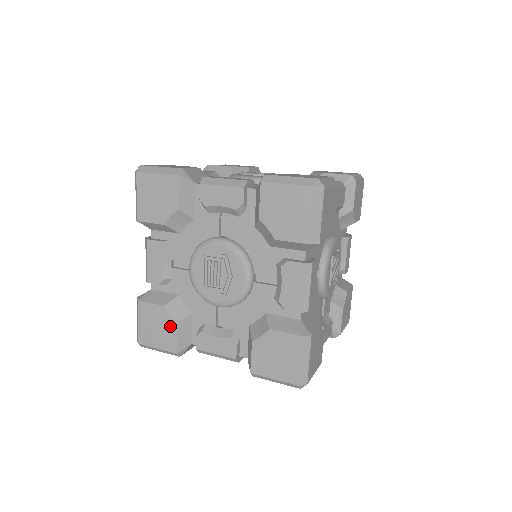
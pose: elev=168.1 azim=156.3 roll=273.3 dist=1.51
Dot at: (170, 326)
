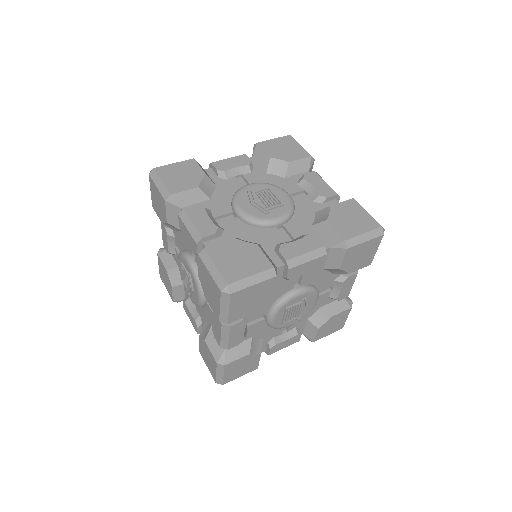
Dot at: (170, 284)
